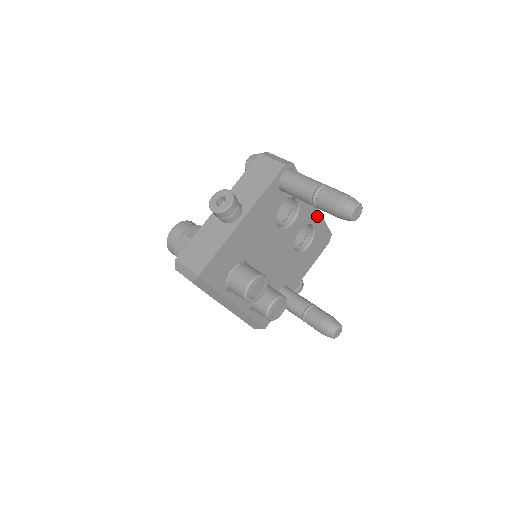
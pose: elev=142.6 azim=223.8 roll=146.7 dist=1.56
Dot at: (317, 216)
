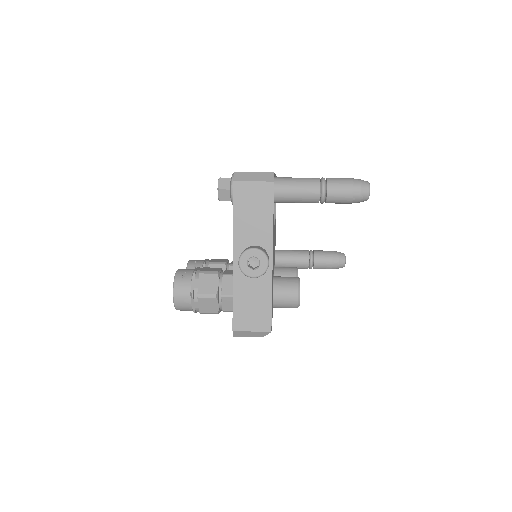
Dot at: occluded
